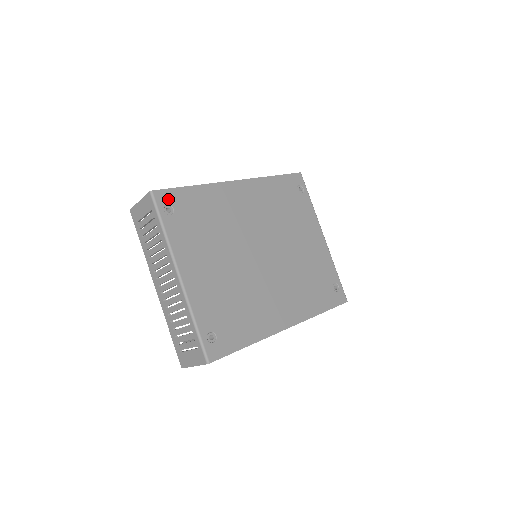
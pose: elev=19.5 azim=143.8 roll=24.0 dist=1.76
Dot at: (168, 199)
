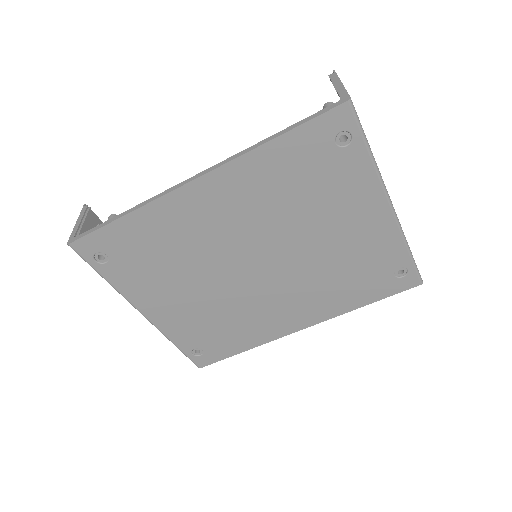
Dot at: (94, 246)
